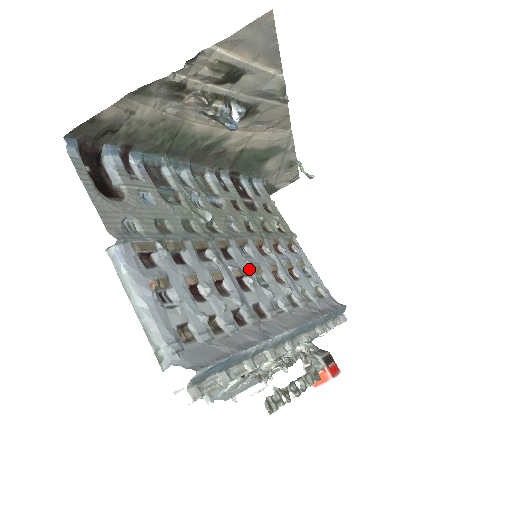
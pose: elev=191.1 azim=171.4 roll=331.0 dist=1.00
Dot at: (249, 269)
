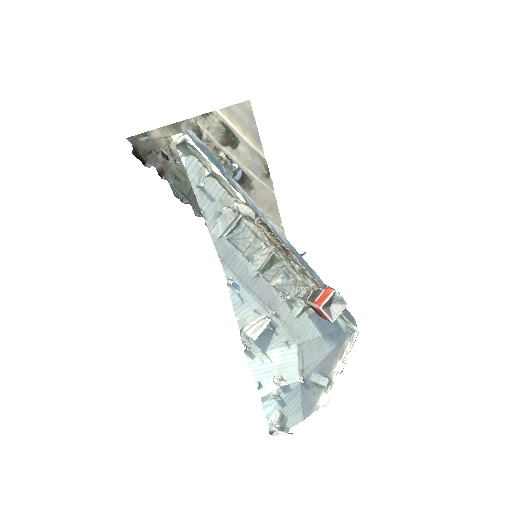
Dot at: occluded
